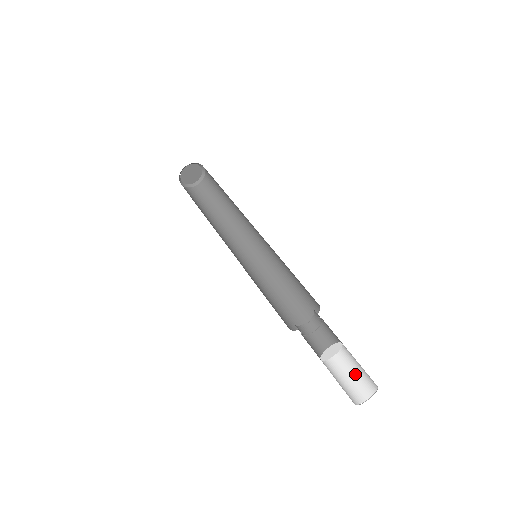
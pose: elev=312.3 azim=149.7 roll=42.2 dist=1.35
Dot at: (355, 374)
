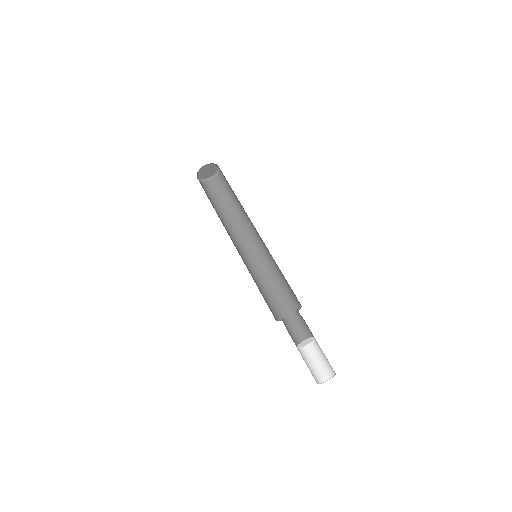
Dot at: (322, 360)
